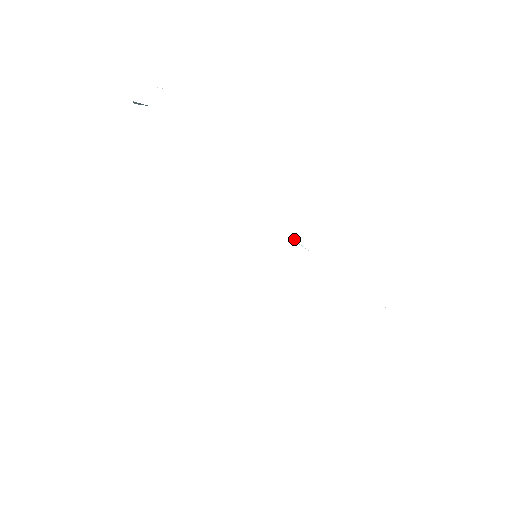
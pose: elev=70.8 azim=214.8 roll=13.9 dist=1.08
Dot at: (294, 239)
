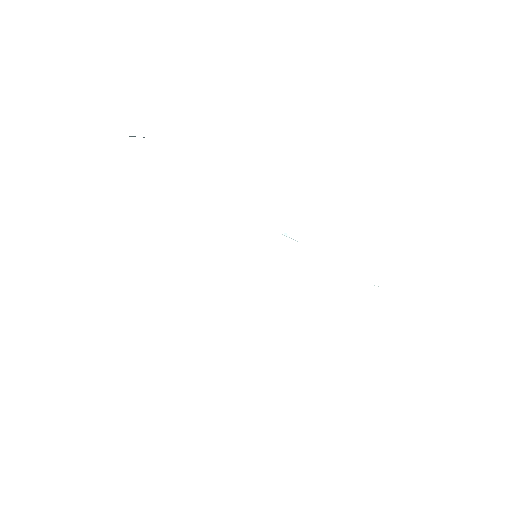
Dot at: occluded
